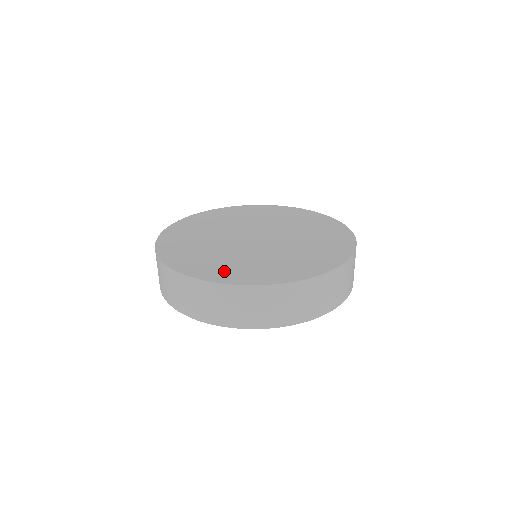
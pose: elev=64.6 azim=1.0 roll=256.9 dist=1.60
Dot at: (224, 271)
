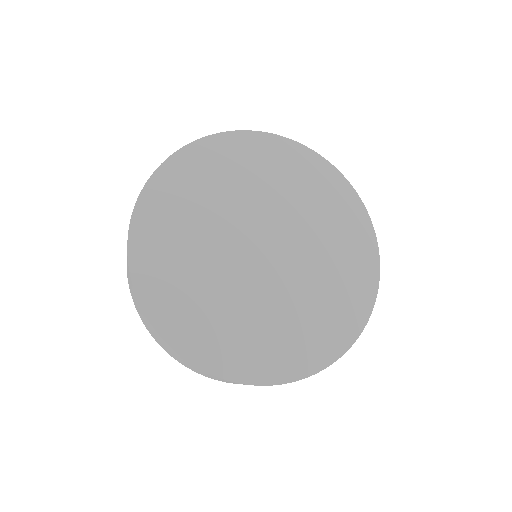
Dot at: (255, 355)
